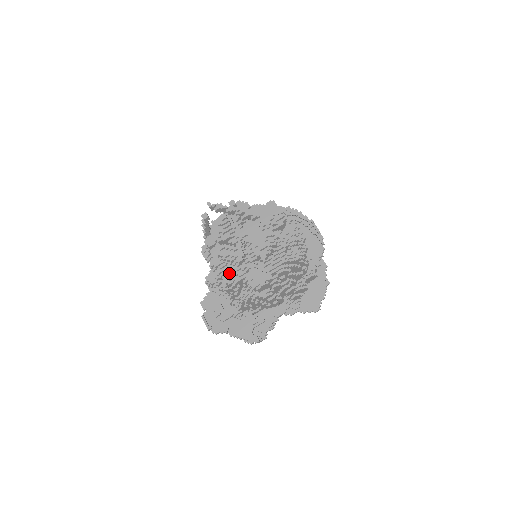
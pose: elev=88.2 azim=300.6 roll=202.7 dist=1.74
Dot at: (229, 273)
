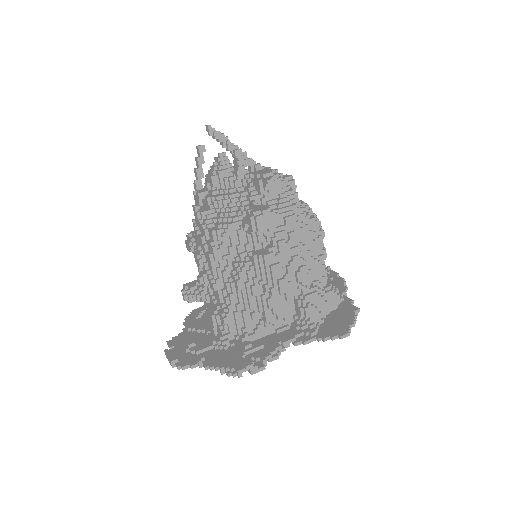
Dot at: (219, 220)
